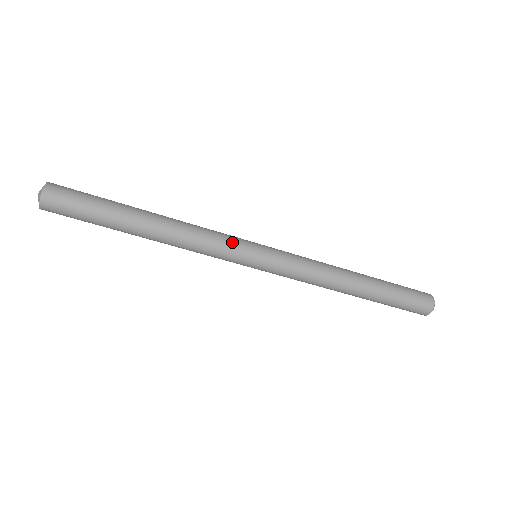
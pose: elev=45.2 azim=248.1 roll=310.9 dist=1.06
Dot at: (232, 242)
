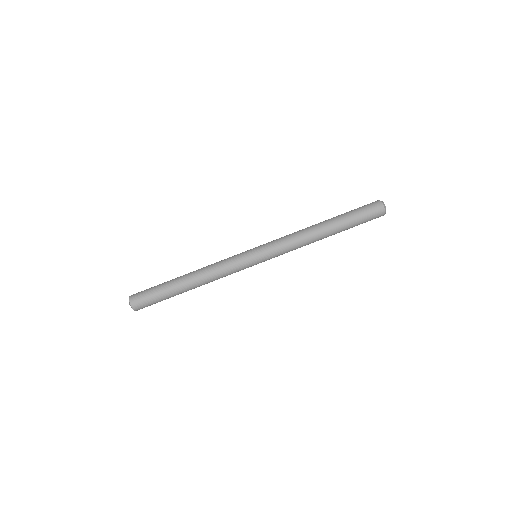
Dot at: (235, 255)
